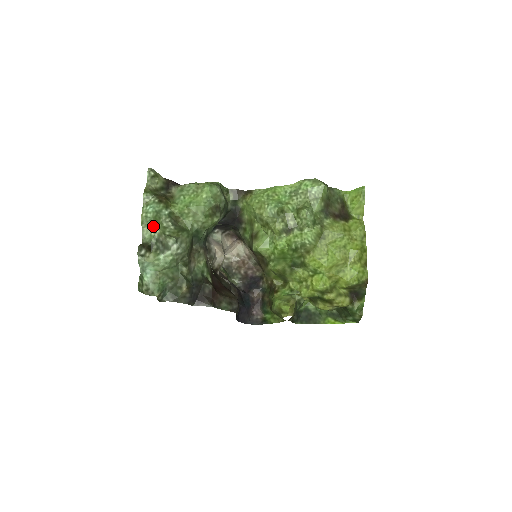
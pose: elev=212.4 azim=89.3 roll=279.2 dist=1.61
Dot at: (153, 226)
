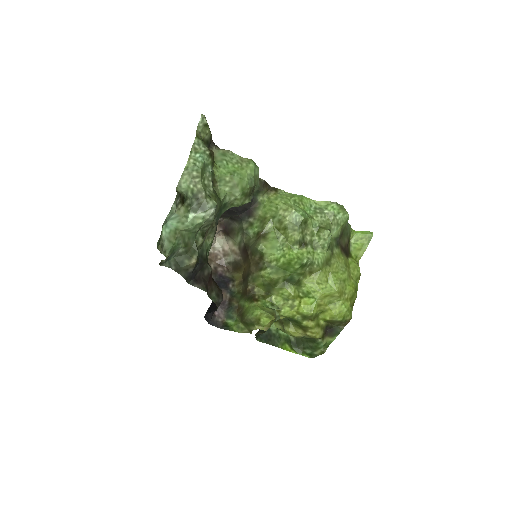
Dot at: (196, 178)
